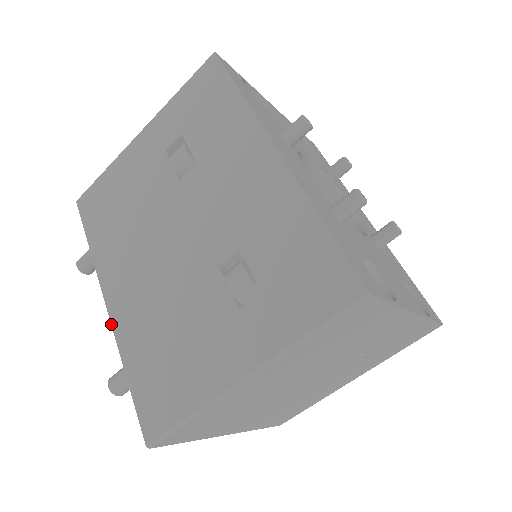
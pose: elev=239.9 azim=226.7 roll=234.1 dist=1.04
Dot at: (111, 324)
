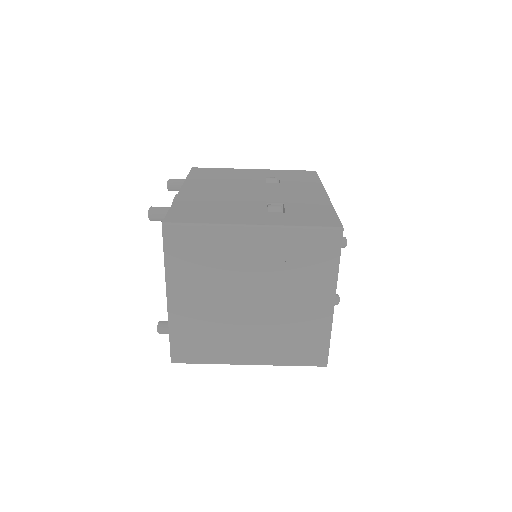
Dot at: (178, 194)
